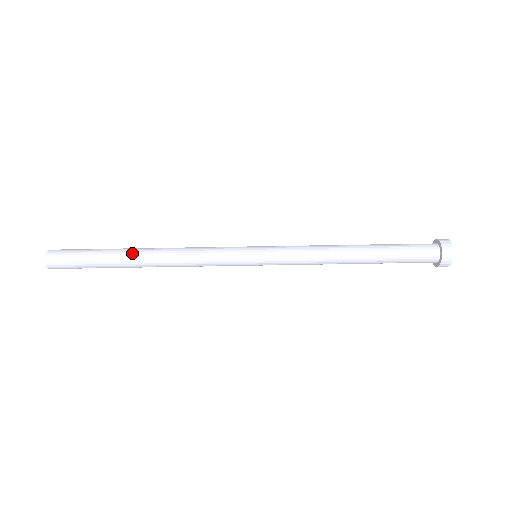
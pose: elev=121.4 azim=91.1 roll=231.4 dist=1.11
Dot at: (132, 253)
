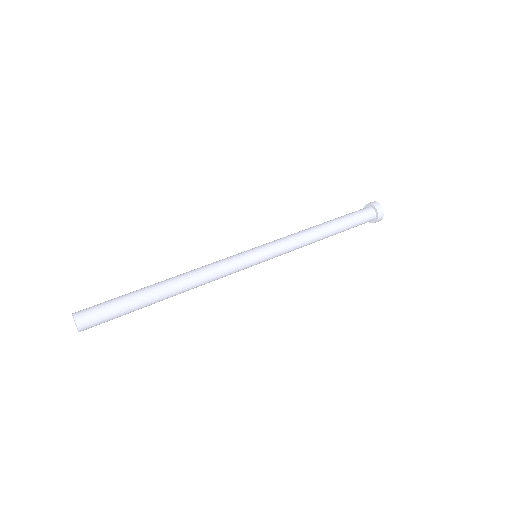
Dot at: (155, 284)
